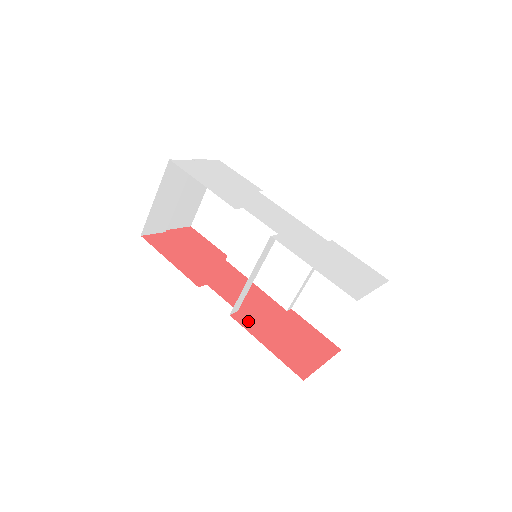
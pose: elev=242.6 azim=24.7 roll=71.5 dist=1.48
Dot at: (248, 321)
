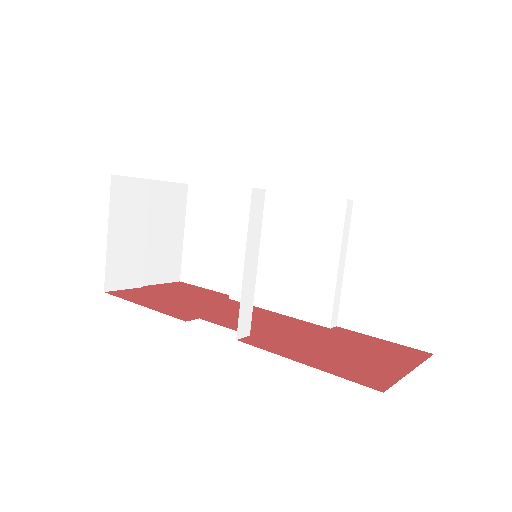
Dot at: (268, 342)
